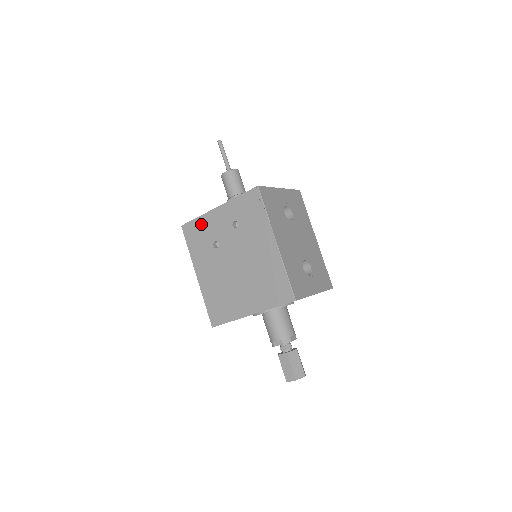
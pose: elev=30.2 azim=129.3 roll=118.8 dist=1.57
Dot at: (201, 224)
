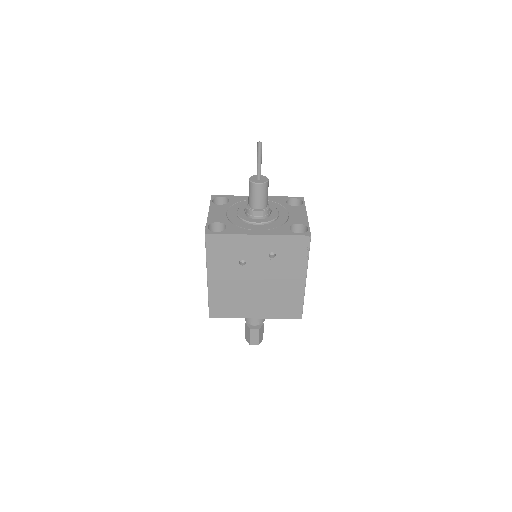
Dot at: (232, 241)
